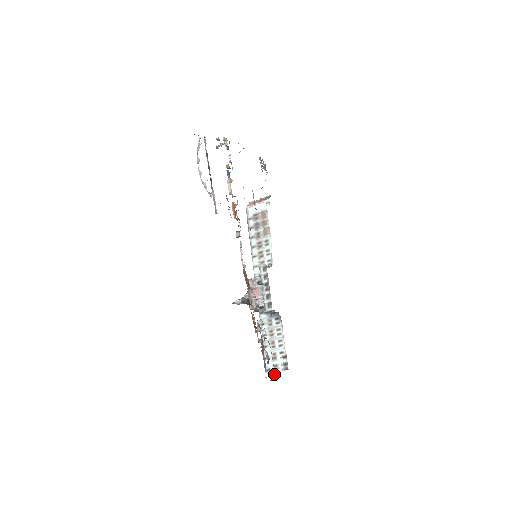
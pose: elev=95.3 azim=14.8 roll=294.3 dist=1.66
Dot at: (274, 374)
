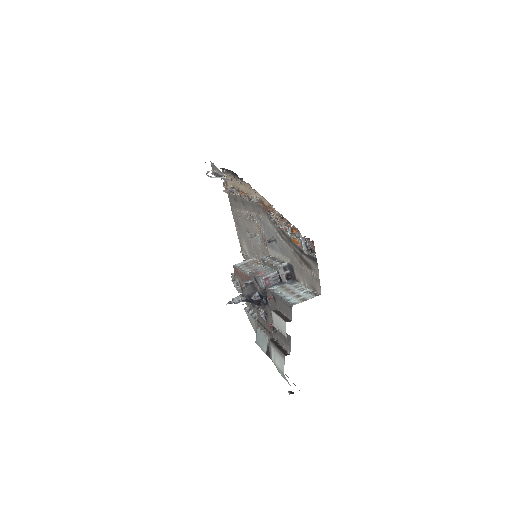
Dot at: (312, 253)
